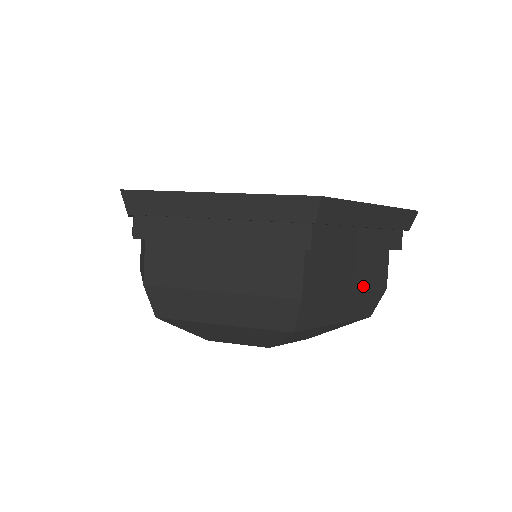
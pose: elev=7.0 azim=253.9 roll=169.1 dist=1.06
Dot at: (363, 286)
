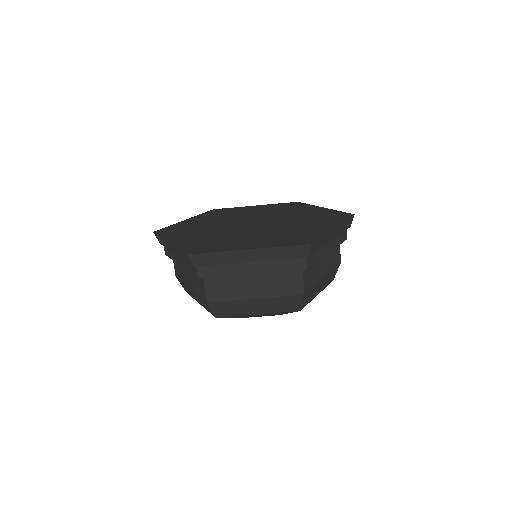
Dot at: (271, 294)
